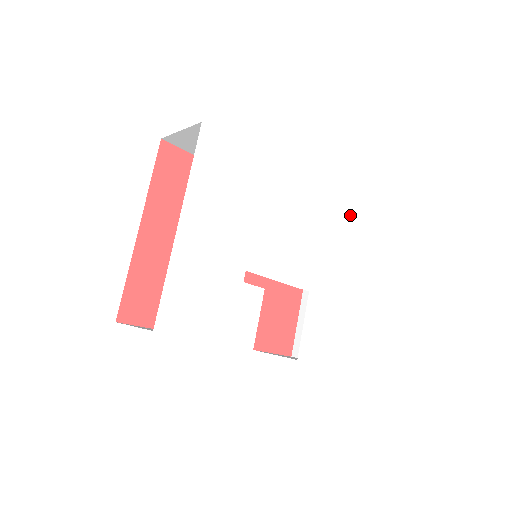
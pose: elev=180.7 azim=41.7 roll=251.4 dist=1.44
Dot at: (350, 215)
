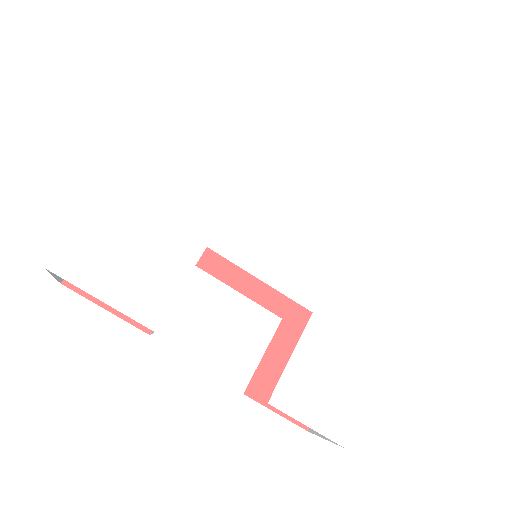
Dot at: (414, 235)
